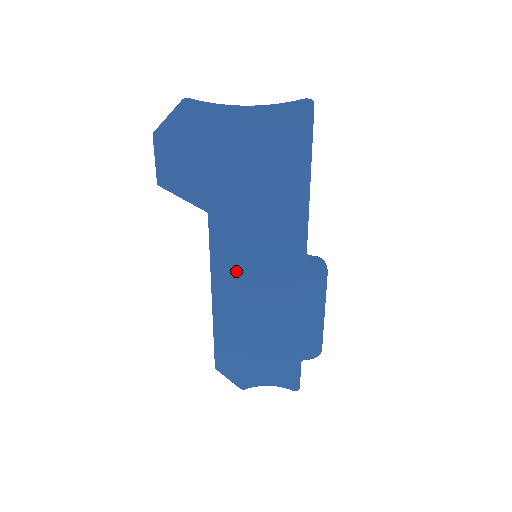
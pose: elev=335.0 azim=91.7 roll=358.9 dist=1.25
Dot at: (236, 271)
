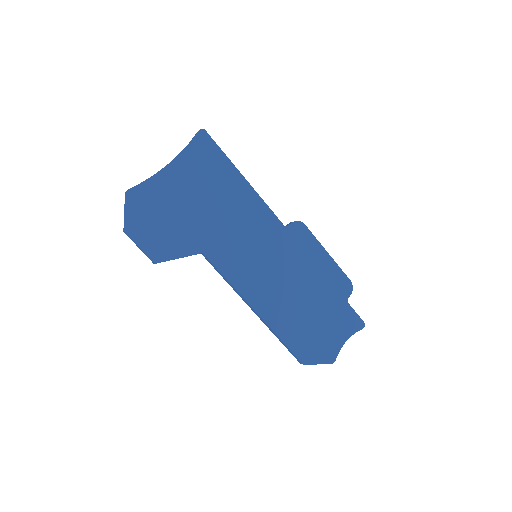
Dot at: (254, 277)
